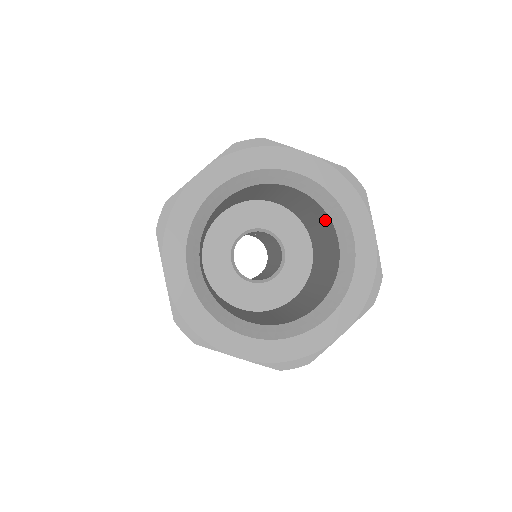
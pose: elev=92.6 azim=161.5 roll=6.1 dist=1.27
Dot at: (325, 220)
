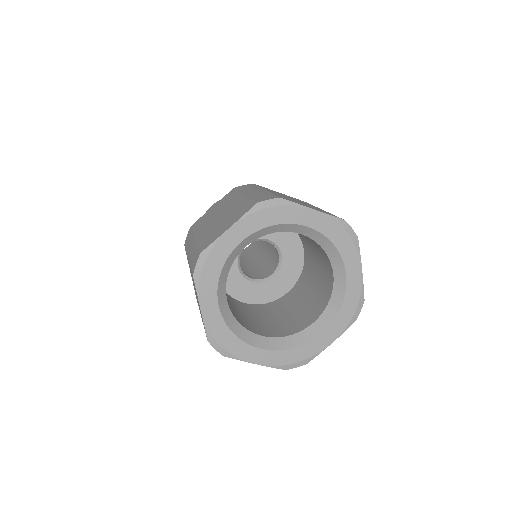
Dot at: occluded
